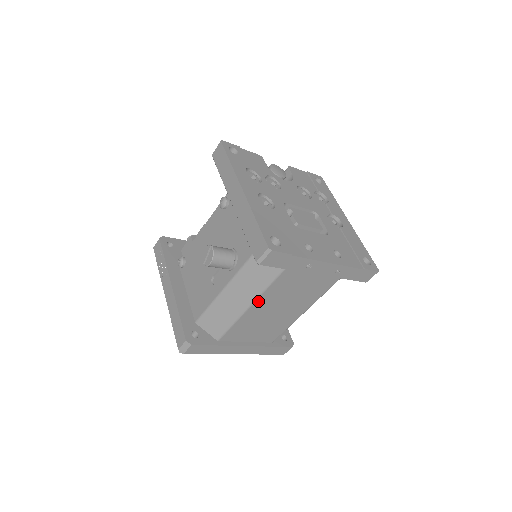
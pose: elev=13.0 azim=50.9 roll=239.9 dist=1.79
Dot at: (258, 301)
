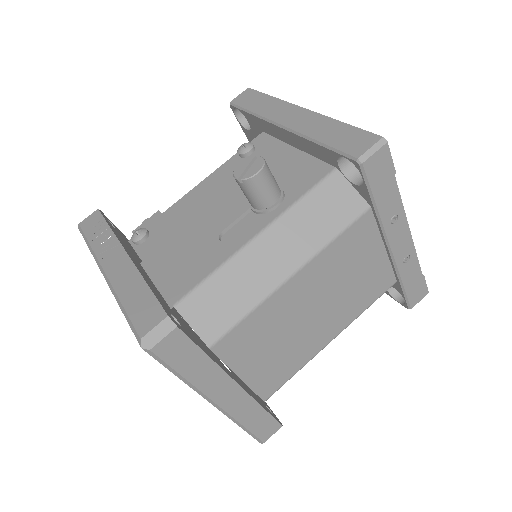
Dot at: (307, 268)
